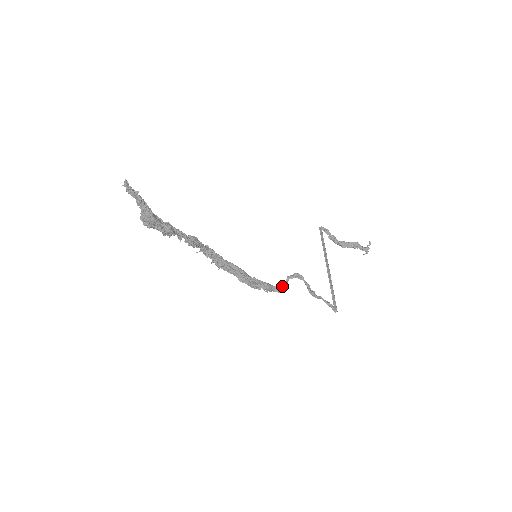
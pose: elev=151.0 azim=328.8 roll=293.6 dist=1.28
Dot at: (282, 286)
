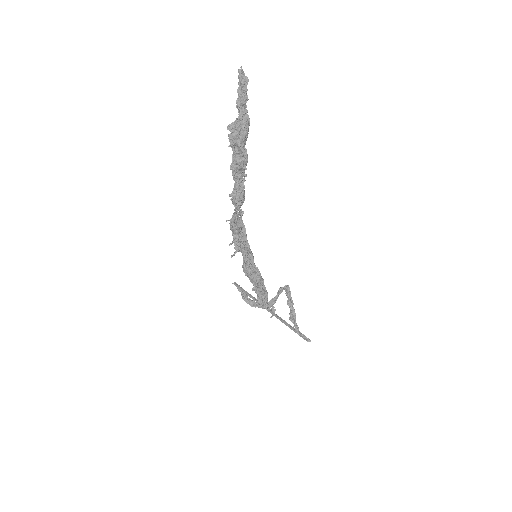
Dot at: (272, 301)
